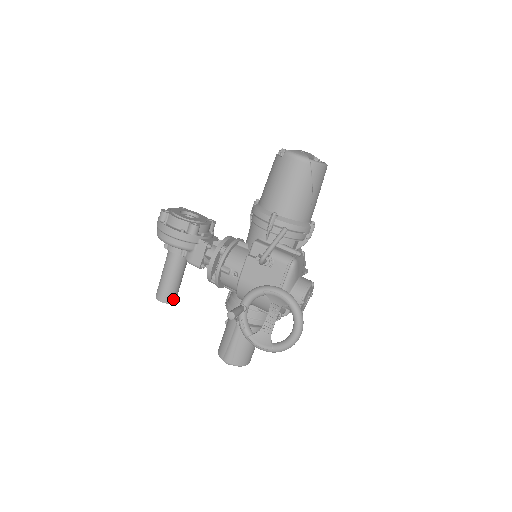
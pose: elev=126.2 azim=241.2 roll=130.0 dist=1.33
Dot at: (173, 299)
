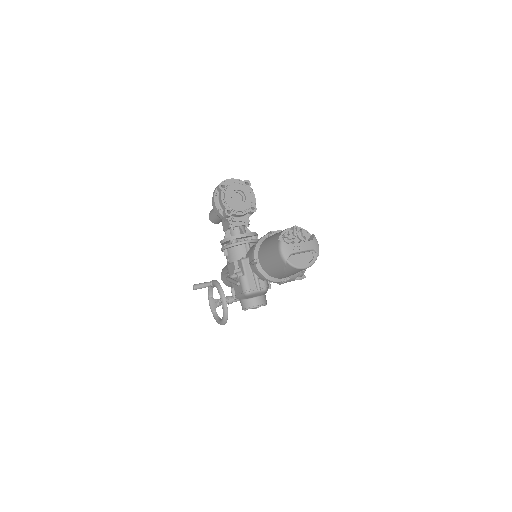
Dot at: (216, 223)
